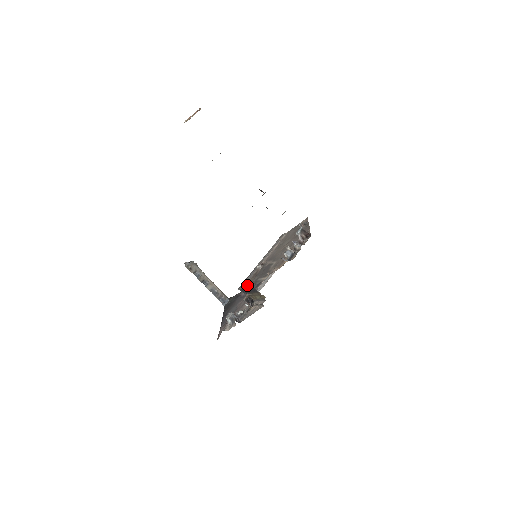
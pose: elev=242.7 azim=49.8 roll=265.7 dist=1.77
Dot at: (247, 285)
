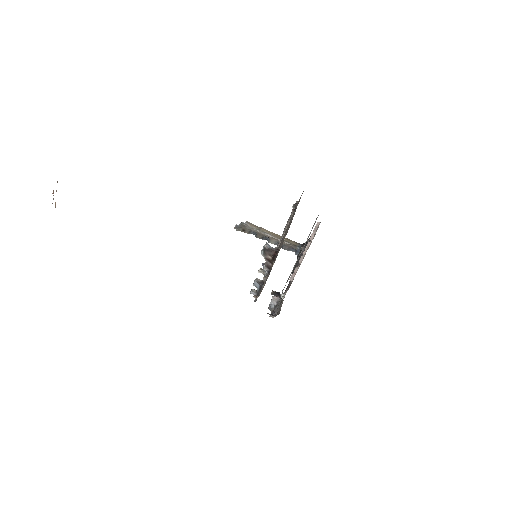
Dot at: occluded
